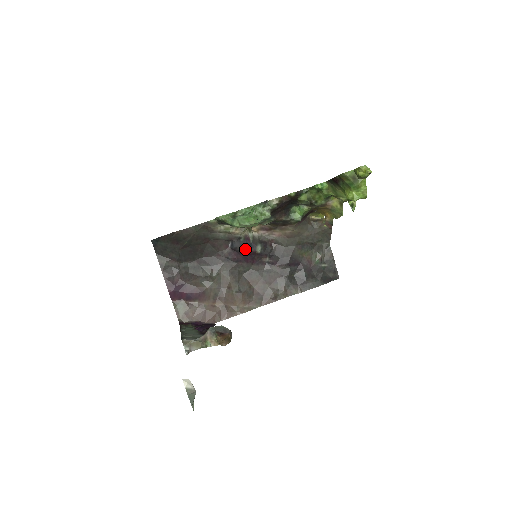
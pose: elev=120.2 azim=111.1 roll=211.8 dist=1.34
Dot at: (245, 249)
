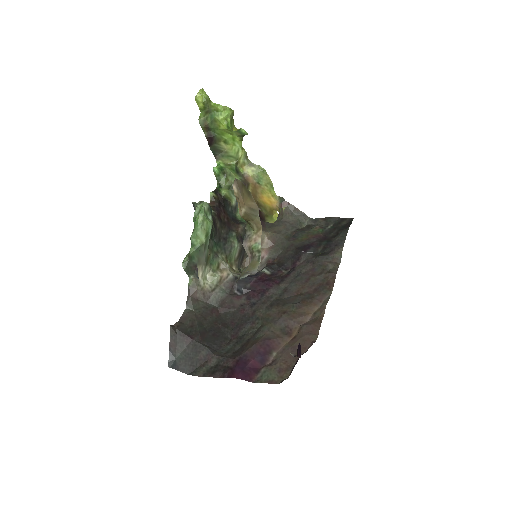
Dot at: (253, 280)
